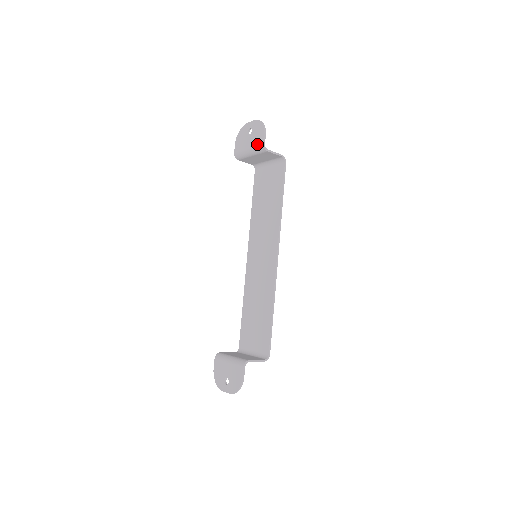
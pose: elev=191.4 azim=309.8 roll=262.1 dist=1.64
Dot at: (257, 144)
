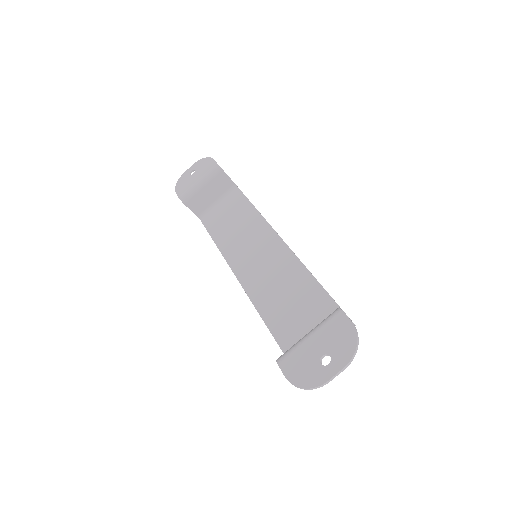
Dot at: (208, 169)
